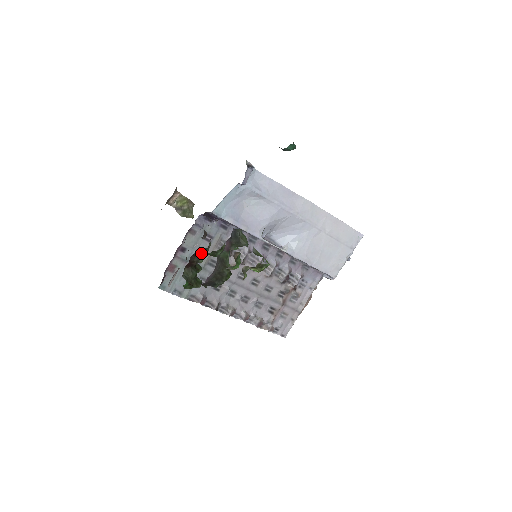
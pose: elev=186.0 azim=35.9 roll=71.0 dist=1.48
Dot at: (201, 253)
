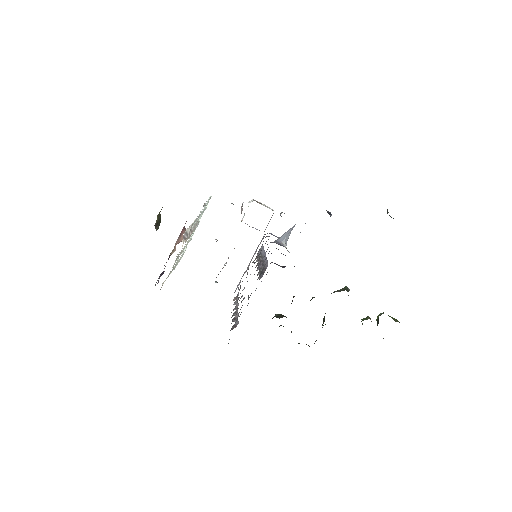
Dot at: occluded
